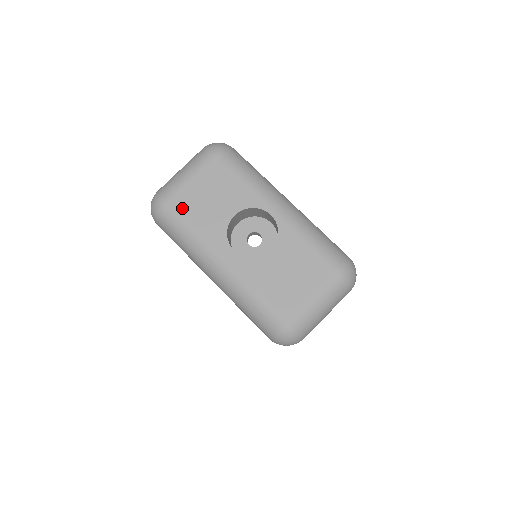
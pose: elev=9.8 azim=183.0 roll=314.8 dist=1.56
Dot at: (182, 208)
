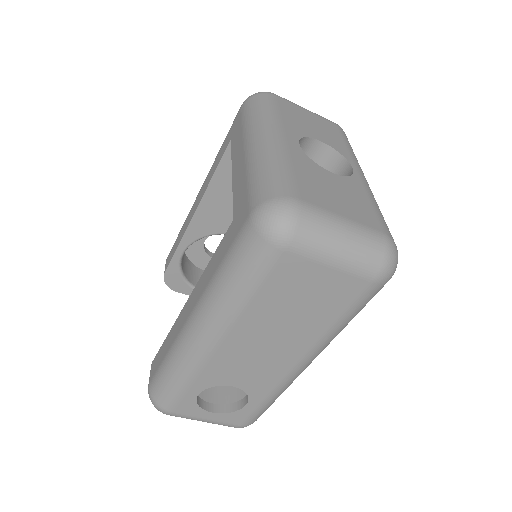
Dot at: (283, 105)
